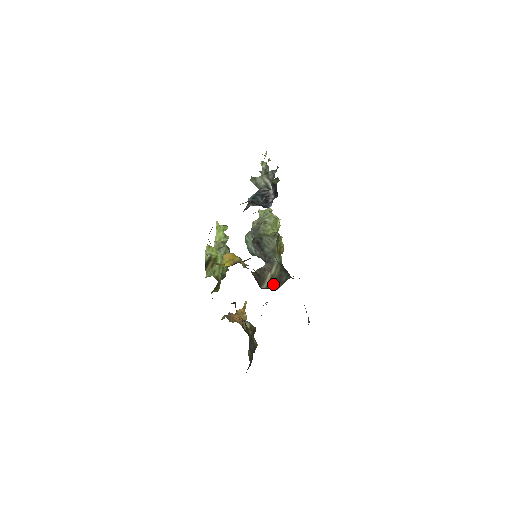
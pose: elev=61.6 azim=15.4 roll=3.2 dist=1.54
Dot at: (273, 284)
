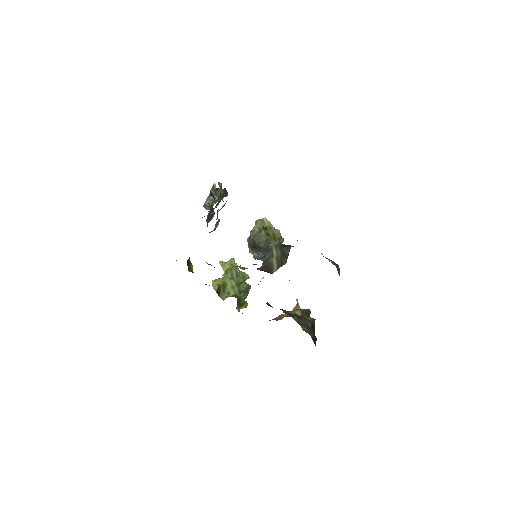
Dot at: (281, 263)
